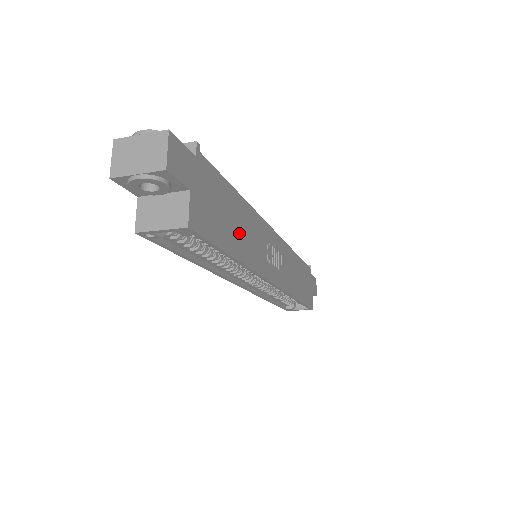
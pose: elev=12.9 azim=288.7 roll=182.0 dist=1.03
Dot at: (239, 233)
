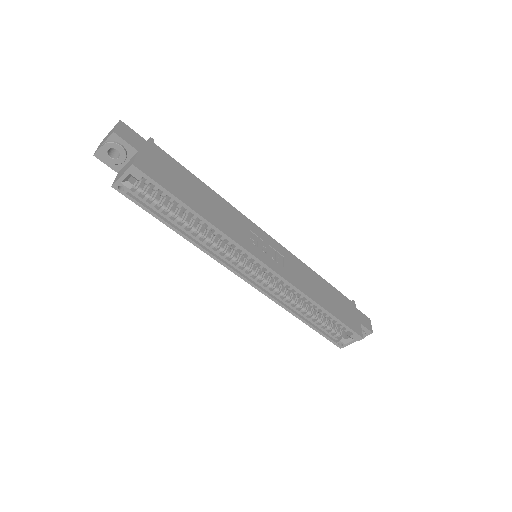
Dot at: (203, 203)
